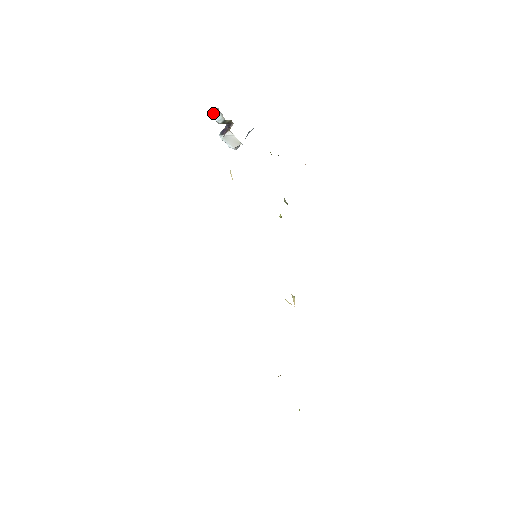
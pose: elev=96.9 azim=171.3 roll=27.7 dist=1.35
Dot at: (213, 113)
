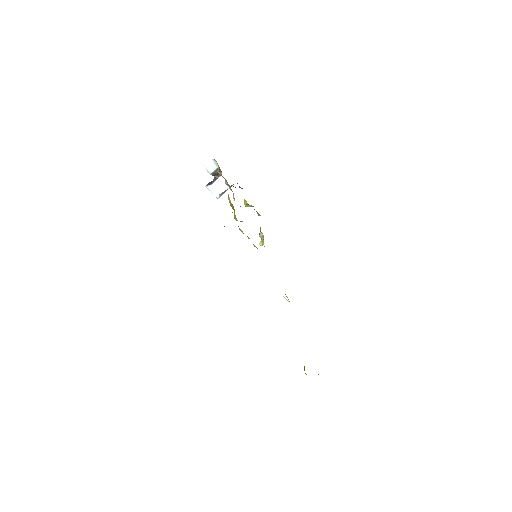
Dot at: (207, 165)
